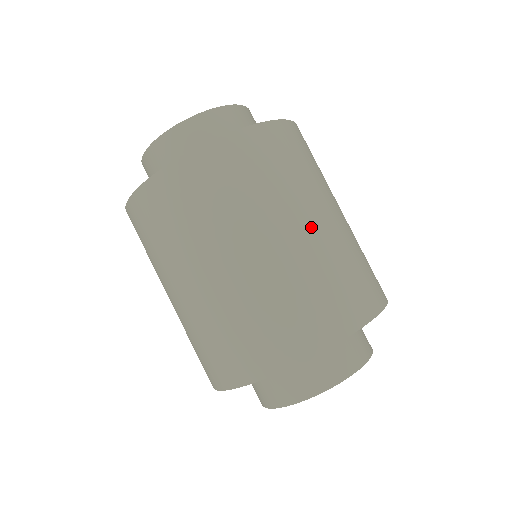
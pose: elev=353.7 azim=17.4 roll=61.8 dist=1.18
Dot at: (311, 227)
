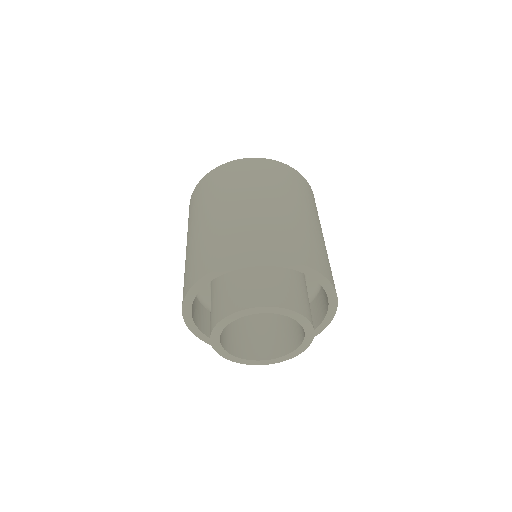
Dot at: (285, 207)
